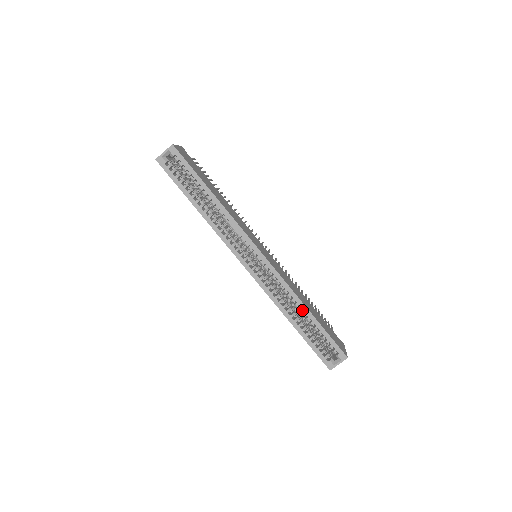
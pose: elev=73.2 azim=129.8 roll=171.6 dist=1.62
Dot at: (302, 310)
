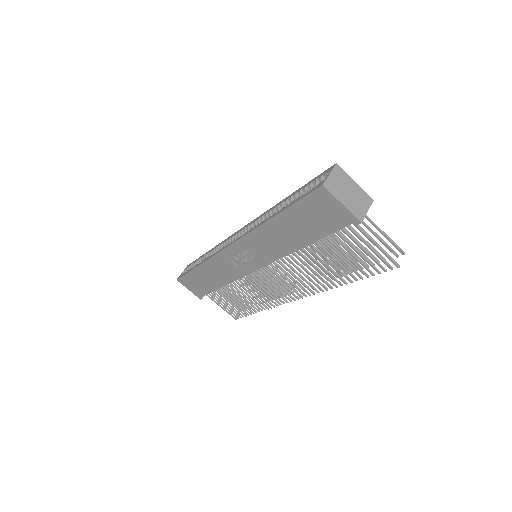
Dot at: occluded
